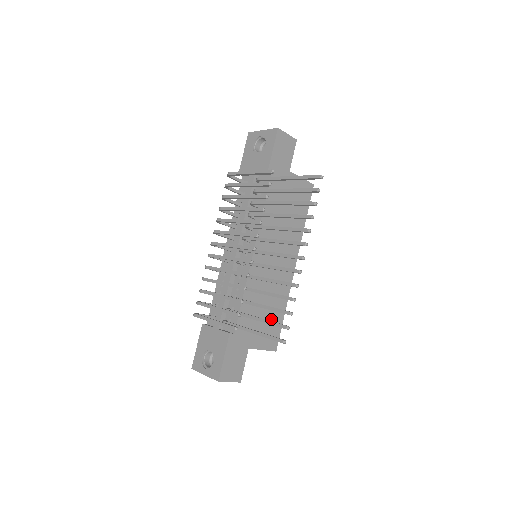
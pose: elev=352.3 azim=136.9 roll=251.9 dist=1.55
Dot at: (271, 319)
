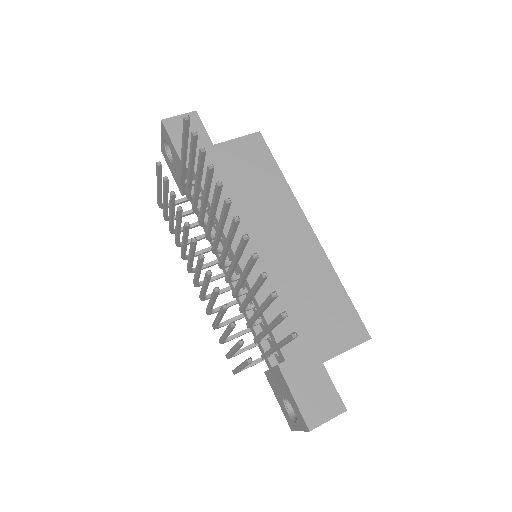
Dot at: (328, 308)
